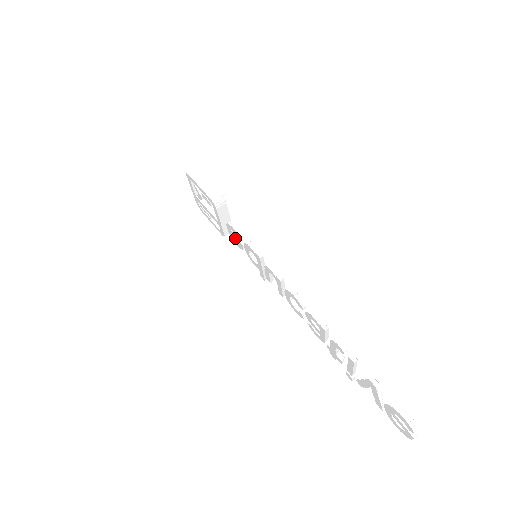
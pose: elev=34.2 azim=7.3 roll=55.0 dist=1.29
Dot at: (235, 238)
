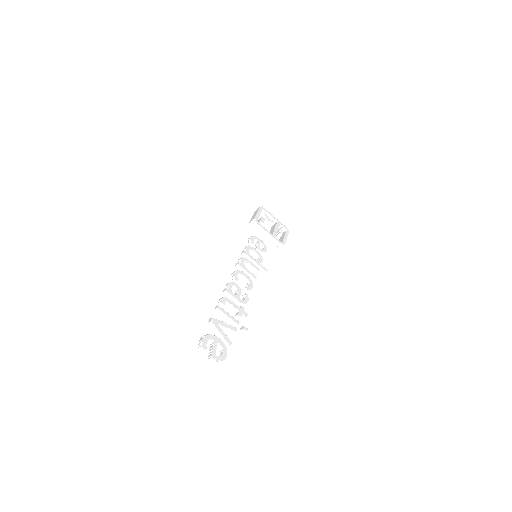
Dot at: occluded
